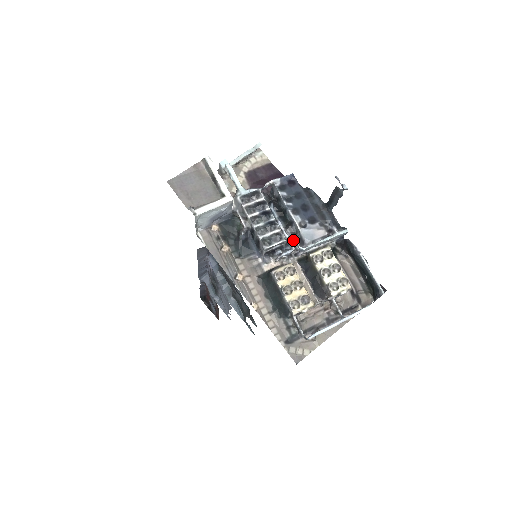
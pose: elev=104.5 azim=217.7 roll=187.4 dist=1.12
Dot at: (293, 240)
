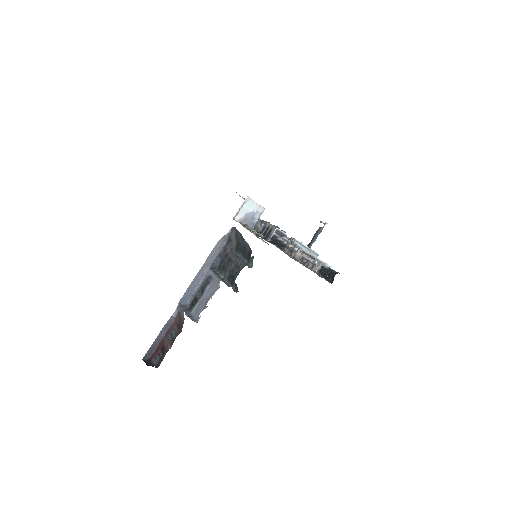
Dot at: (290, 239)
